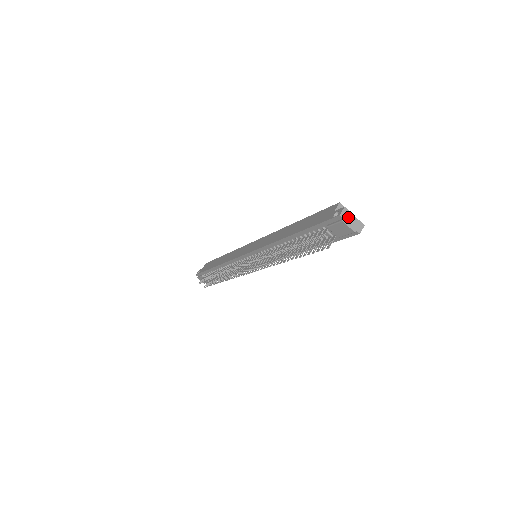
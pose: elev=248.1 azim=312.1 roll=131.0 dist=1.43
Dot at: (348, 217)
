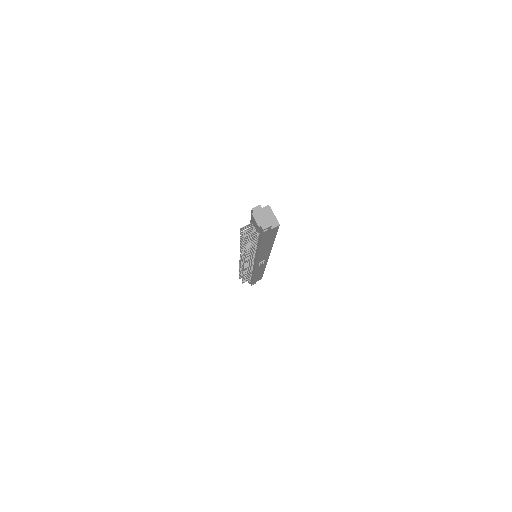
Dot at: (259, 213)
